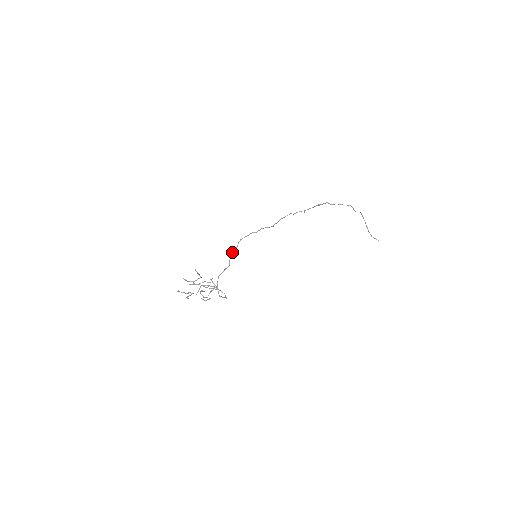
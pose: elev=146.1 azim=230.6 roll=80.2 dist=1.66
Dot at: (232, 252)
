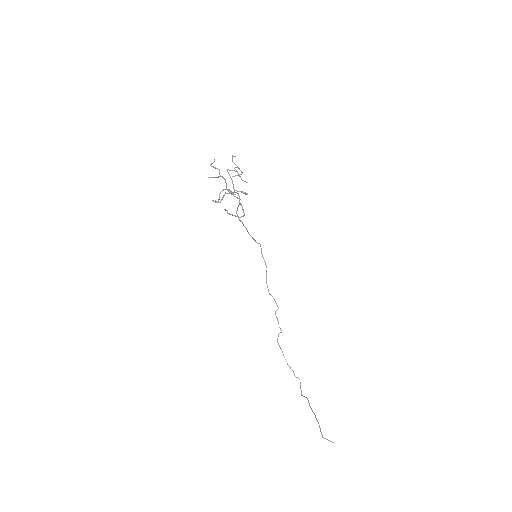
Dot at: occluded
